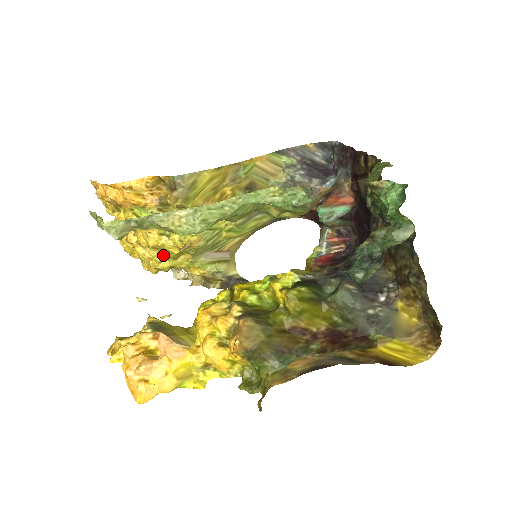
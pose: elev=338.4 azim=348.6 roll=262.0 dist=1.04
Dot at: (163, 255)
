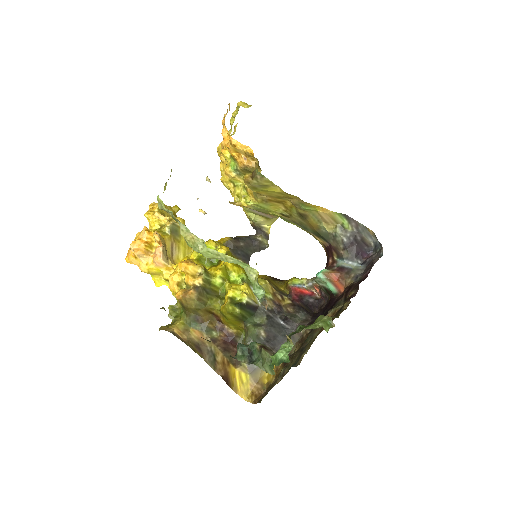
Dot at: occluded
